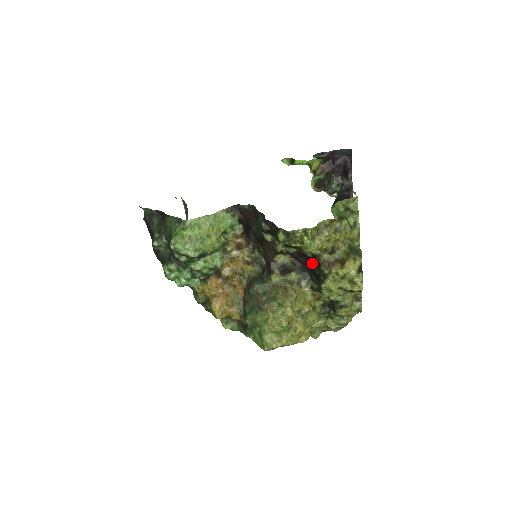
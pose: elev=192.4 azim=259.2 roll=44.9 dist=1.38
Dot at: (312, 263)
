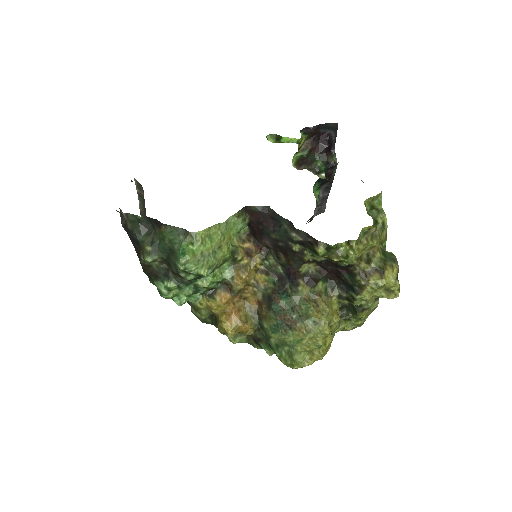
Dot at: (344, 272)
